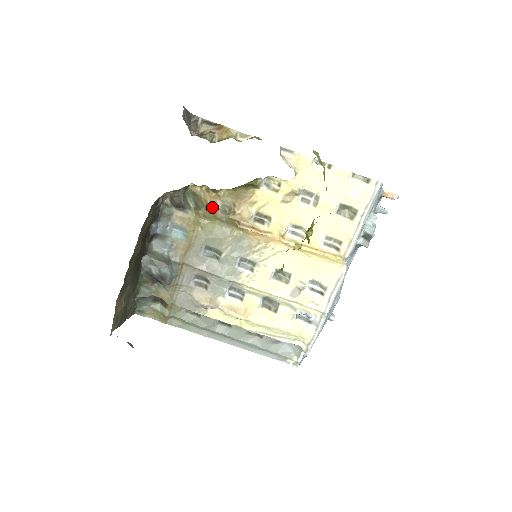
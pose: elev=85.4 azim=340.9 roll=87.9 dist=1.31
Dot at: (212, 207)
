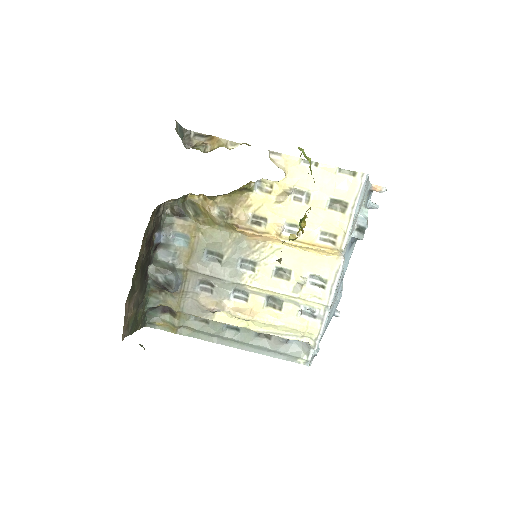
Dot at: (210, 214)
